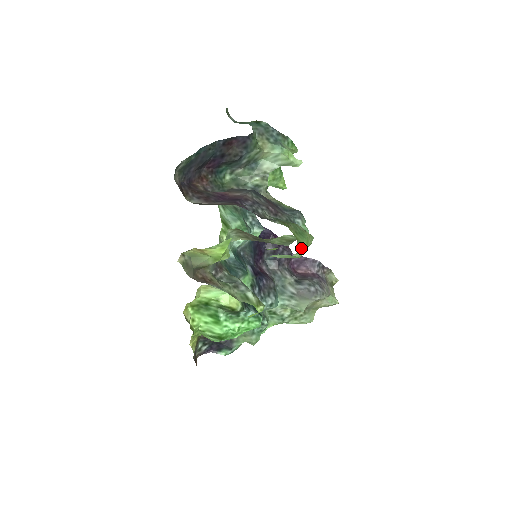
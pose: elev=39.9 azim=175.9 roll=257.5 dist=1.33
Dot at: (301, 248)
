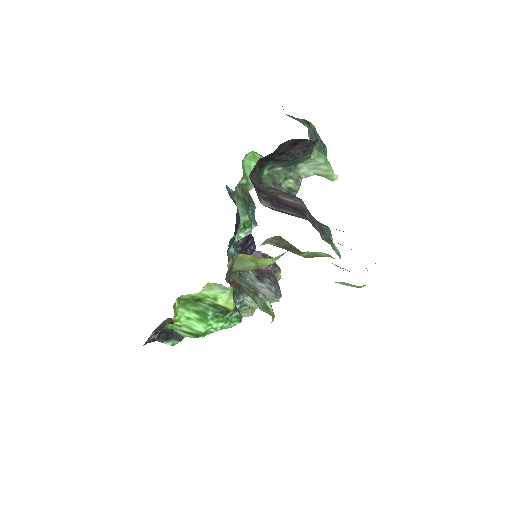
Dot at: occluded
